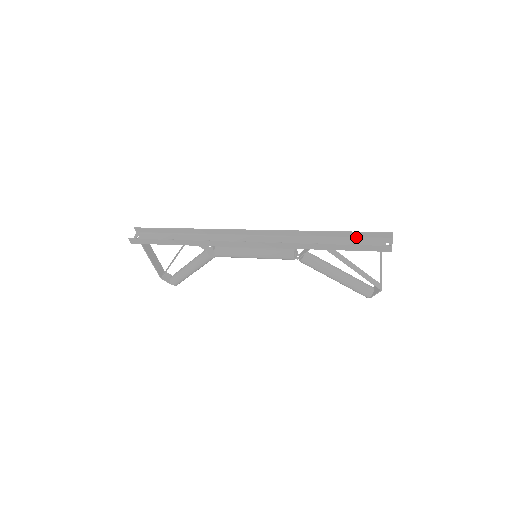
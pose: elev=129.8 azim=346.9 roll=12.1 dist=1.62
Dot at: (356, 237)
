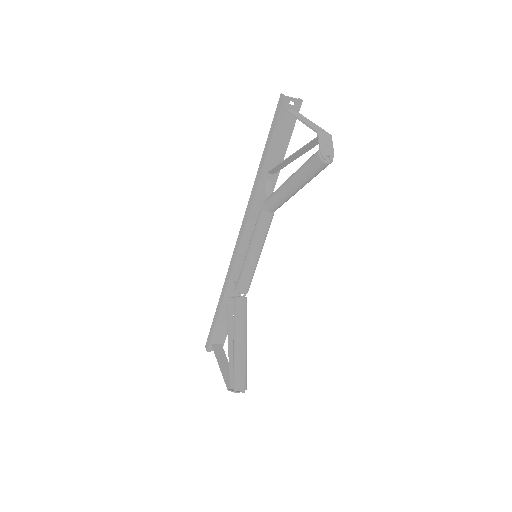
Dot at: (288, 139)
